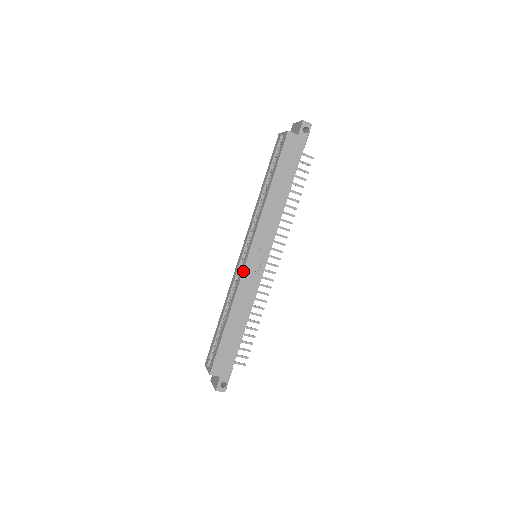
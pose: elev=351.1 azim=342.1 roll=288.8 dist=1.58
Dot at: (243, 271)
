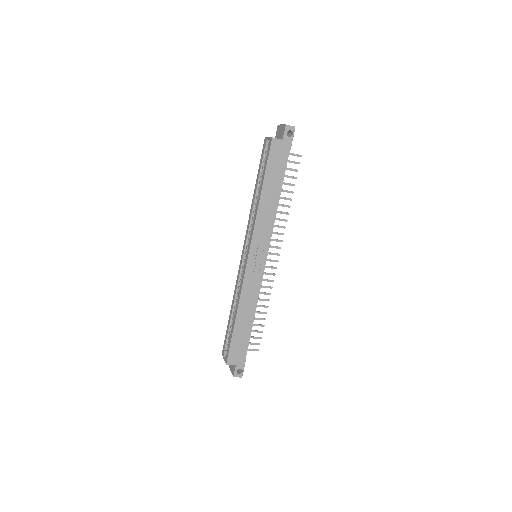
Dot at: (245, 273)
